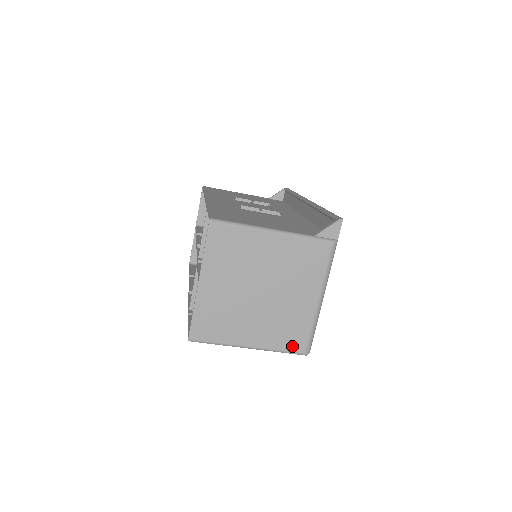
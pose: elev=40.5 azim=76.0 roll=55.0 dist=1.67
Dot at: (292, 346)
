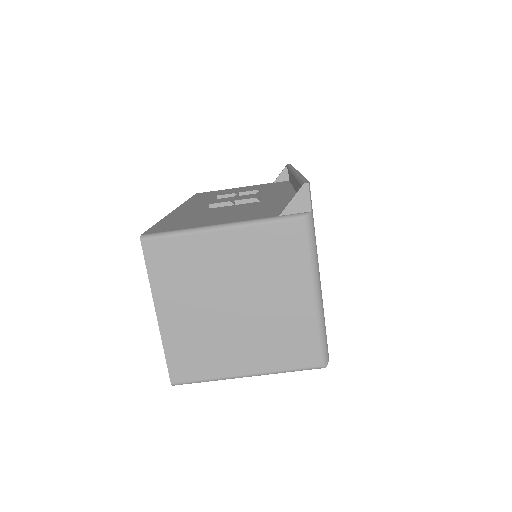
Dot at: (301, 361)
